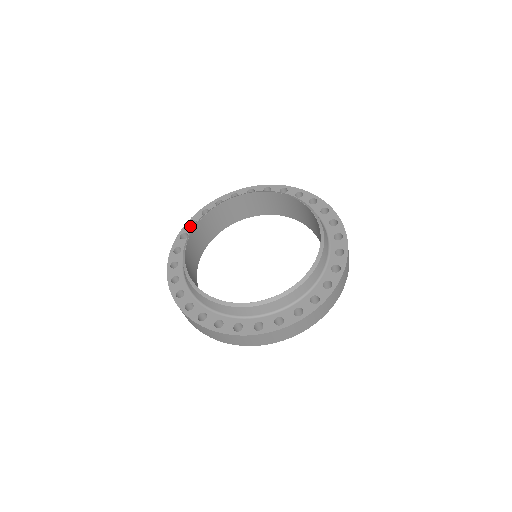
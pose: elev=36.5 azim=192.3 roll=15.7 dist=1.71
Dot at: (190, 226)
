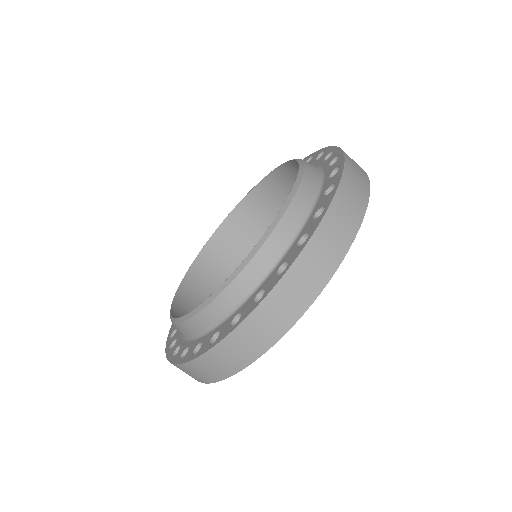
Dot at: (174, 325)
